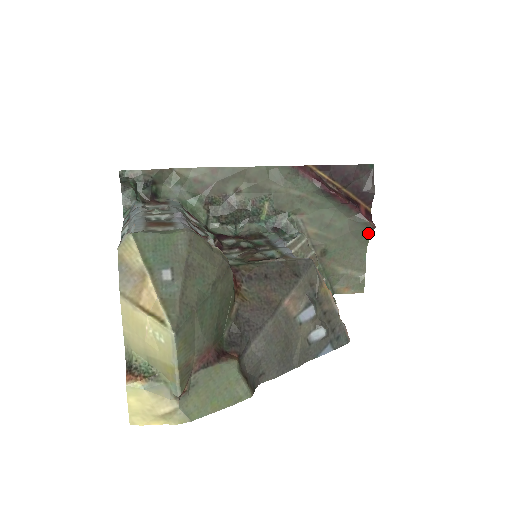
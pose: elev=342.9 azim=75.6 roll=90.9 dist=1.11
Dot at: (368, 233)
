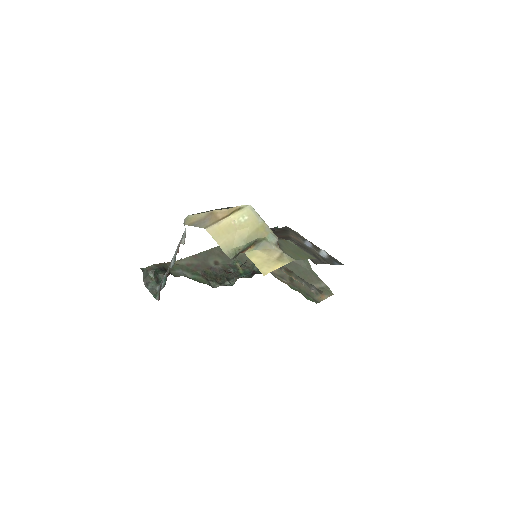
Dot at: occluded
